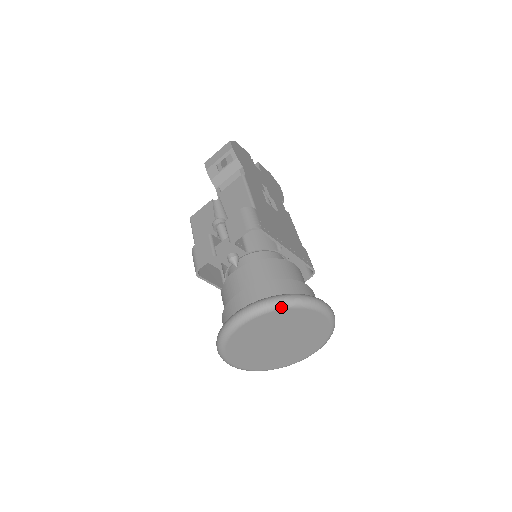
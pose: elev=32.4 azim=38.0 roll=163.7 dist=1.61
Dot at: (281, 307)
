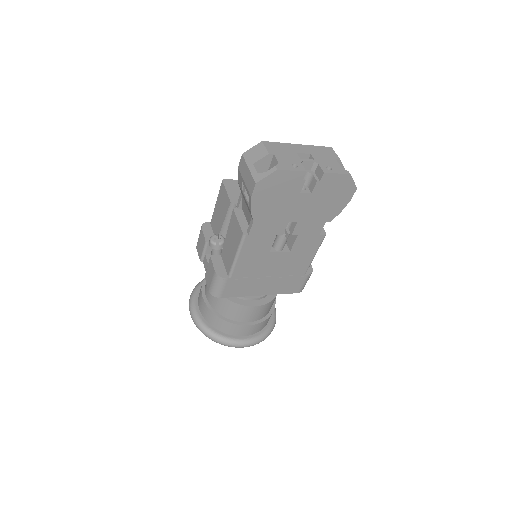
Dot at: occluded
